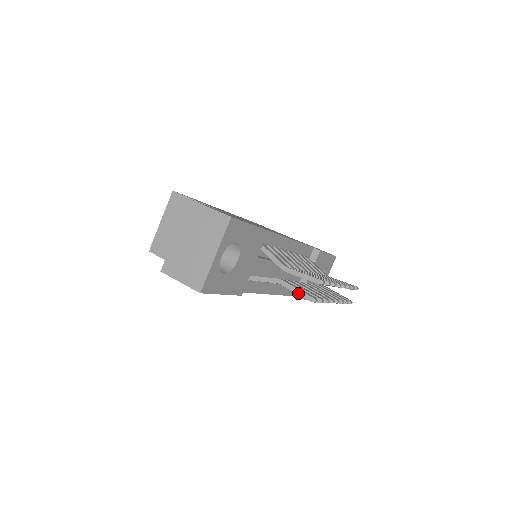
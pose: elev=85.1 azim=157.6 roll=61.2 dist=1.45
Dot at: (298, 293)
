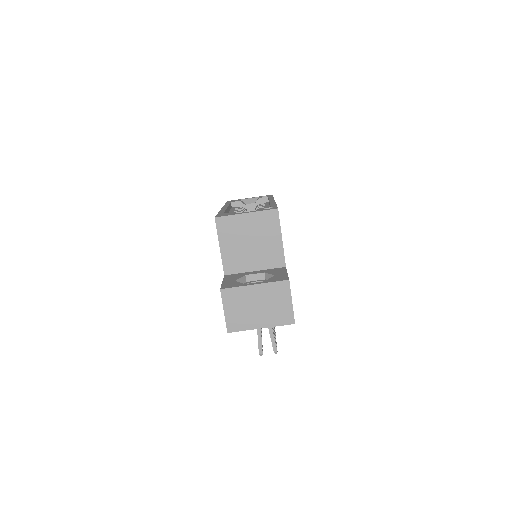
Dot at: (259, 342)
